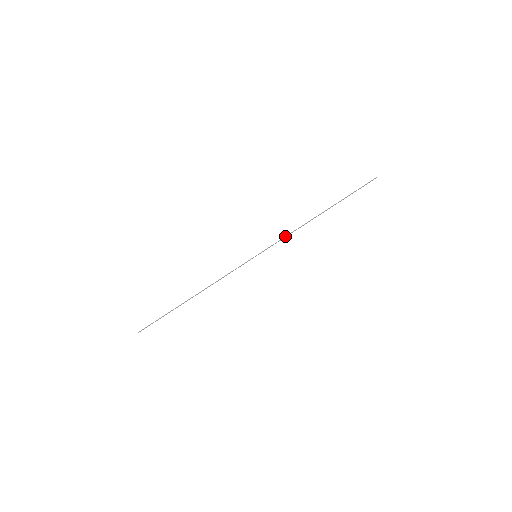
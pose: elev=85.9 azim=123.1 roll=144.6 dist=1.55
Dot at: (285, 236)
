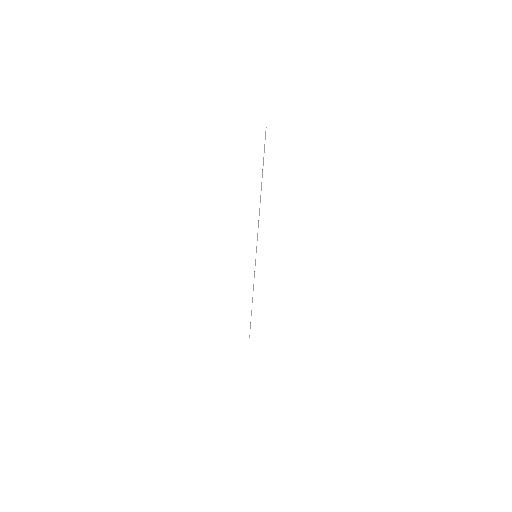
Dot at: occluded
